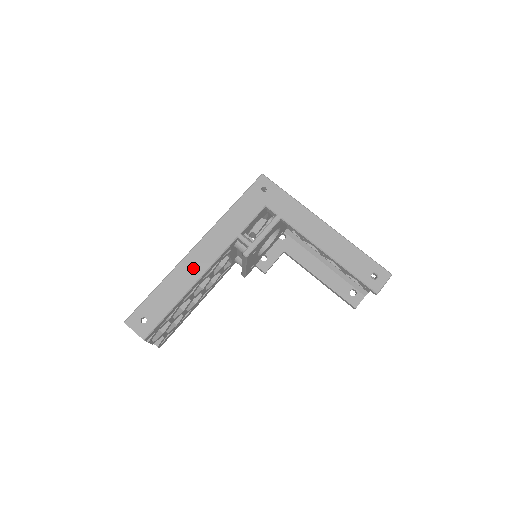
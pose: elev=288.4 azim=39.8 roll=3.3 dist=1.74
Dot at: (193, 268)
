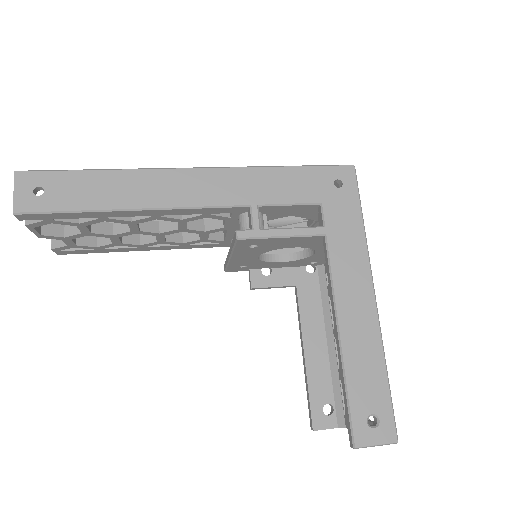
Dot at: (161, 189)
